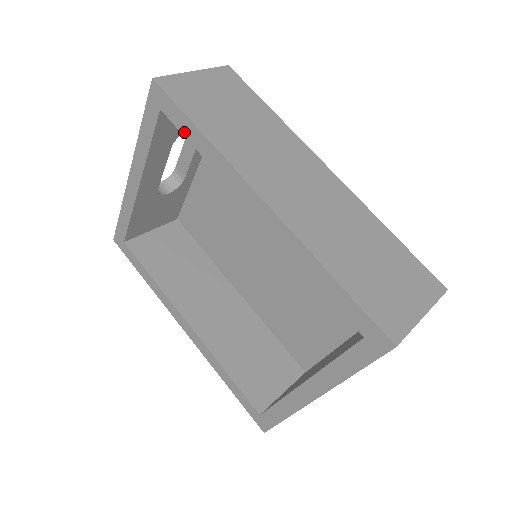
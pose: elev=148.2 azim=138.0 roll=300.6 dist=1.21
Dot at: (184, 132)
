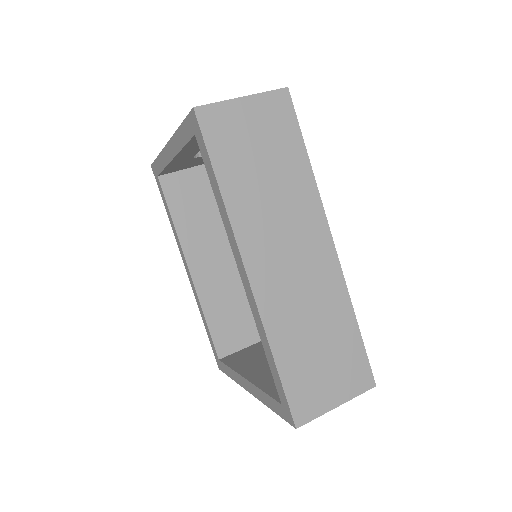
Dot at: (208, 171)
